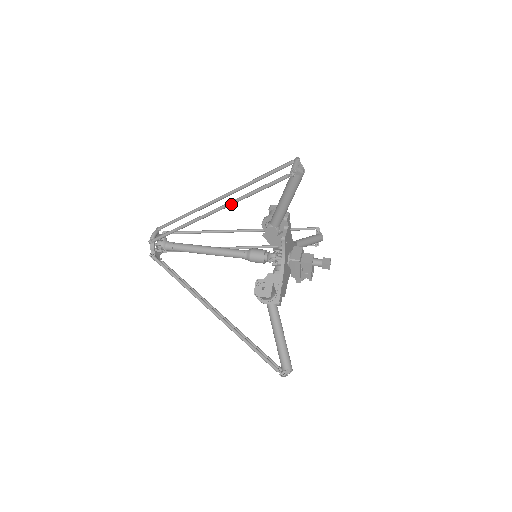
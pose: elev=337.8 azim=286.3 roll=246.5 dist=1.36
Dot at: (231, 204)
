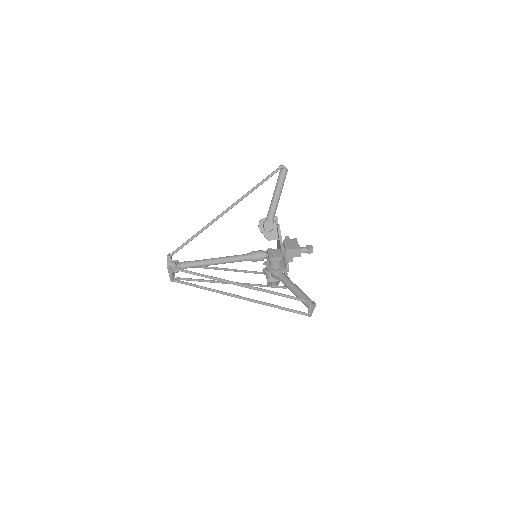
Dot at: (255, 302)
